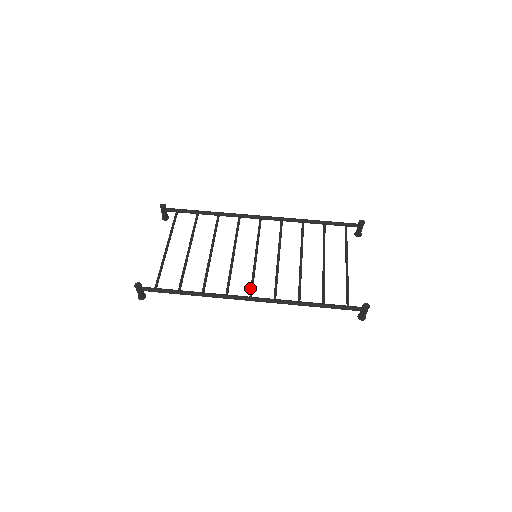
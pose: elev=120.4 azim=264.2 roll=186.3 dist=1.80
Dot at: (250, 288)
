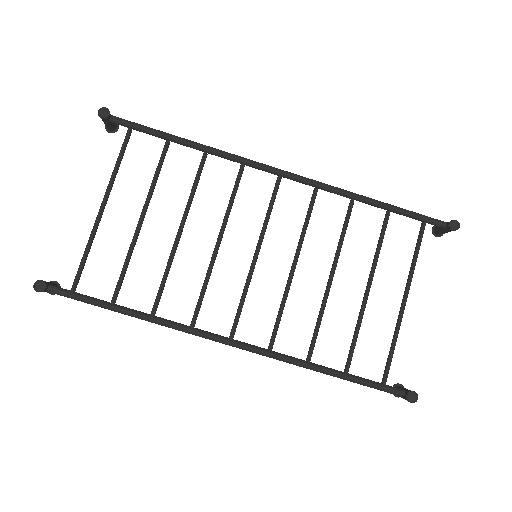
Dot at: occluded
